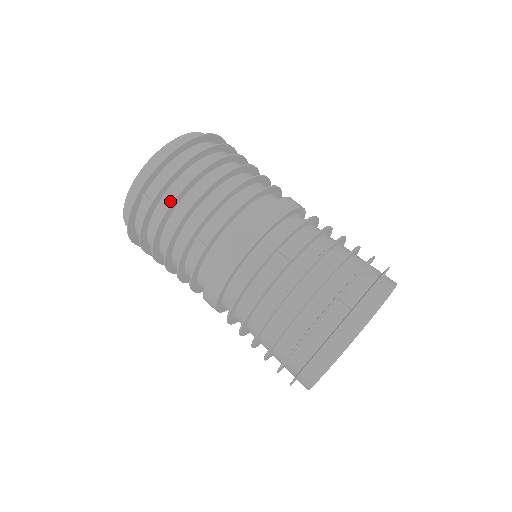
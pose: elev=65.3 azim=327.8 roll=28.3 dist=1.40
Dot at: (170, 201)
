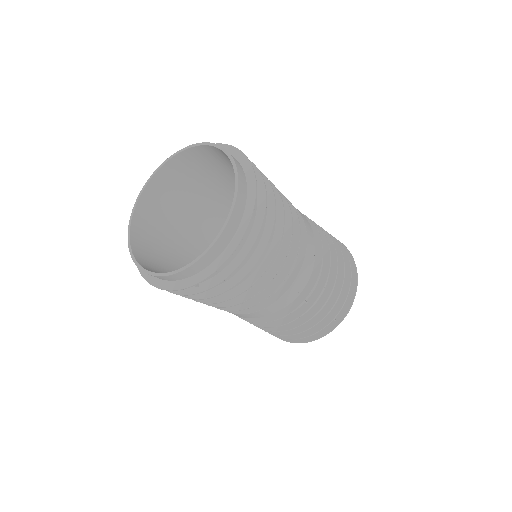
Dot at: occluded
